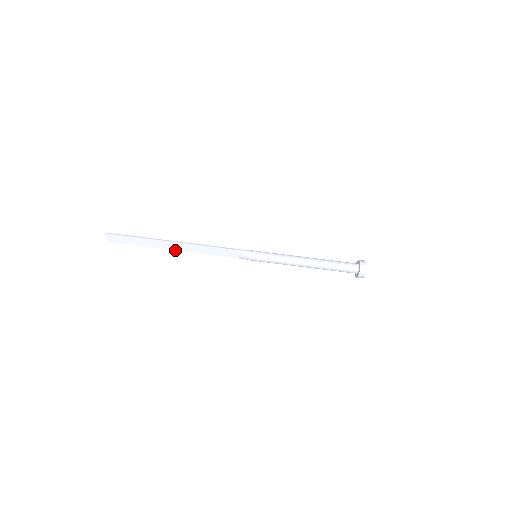
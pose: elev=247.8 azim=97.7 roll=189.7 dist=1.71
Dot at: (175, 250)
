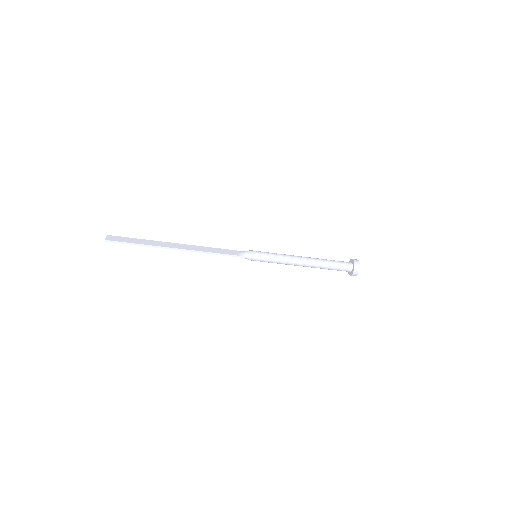
Dot at: (177, 245)
